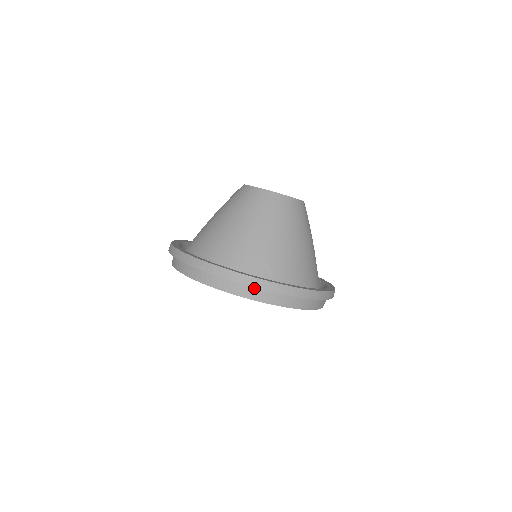
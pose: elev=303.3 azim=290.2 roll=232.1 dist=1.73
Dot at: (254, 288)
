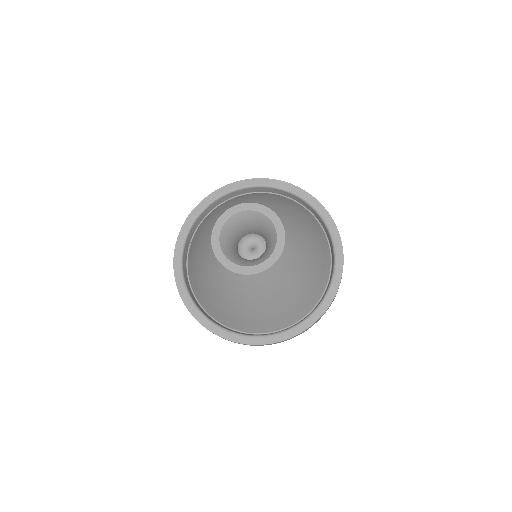
Dot at: occluded
